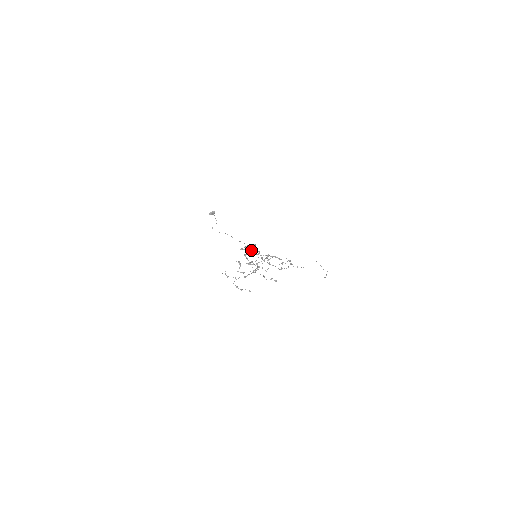
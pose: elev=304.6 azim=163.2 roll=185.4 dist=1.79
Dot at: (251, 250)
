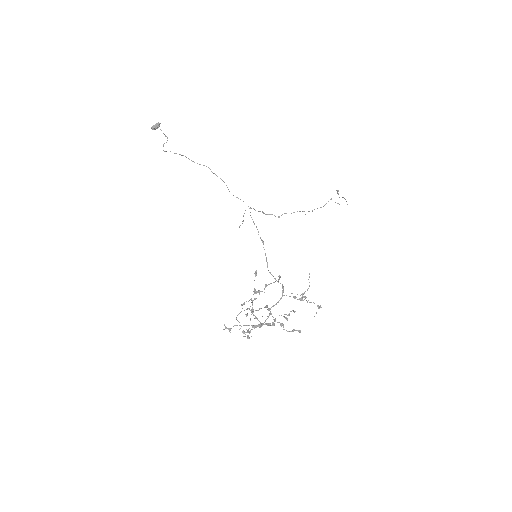
Dot at: occluded
